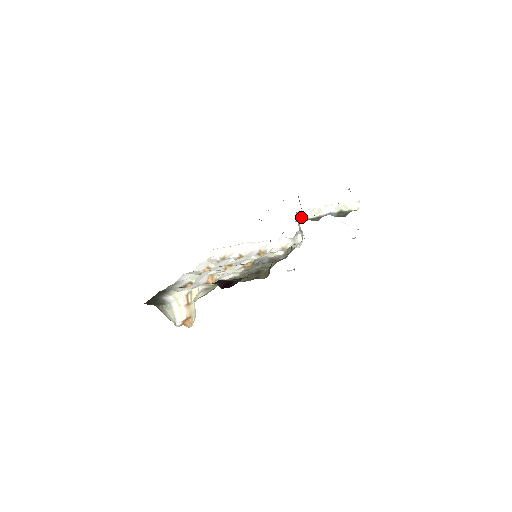
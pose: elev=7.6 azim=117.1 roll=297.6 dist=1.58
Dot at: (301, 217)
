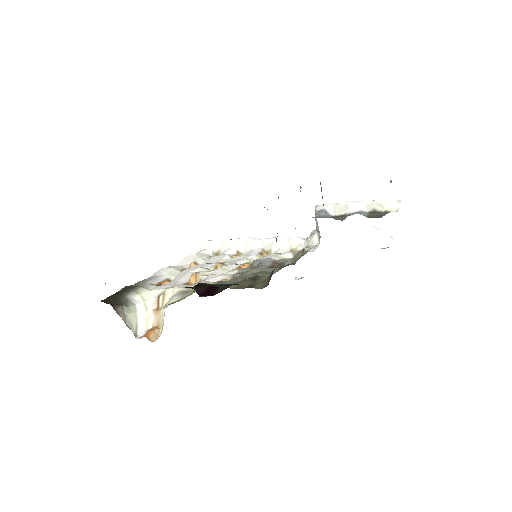
Dot at: (321, 213)
